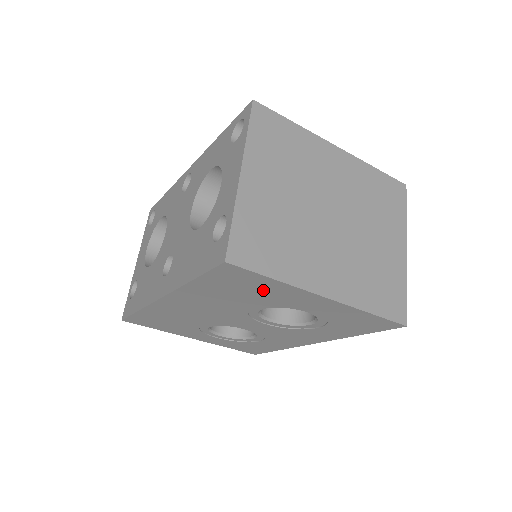
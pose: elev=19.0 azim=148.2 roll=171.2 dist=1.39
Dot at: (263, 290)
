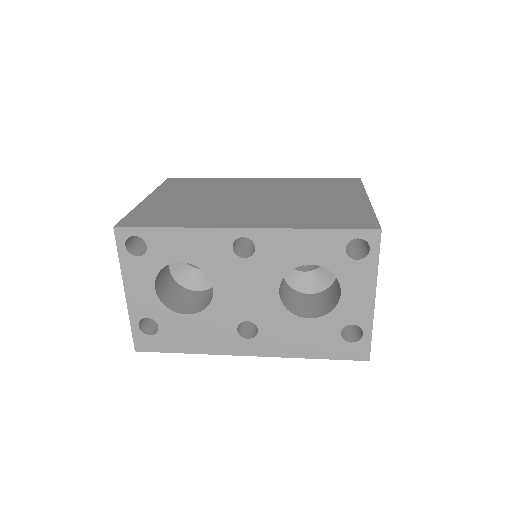
Dot at: occluded
